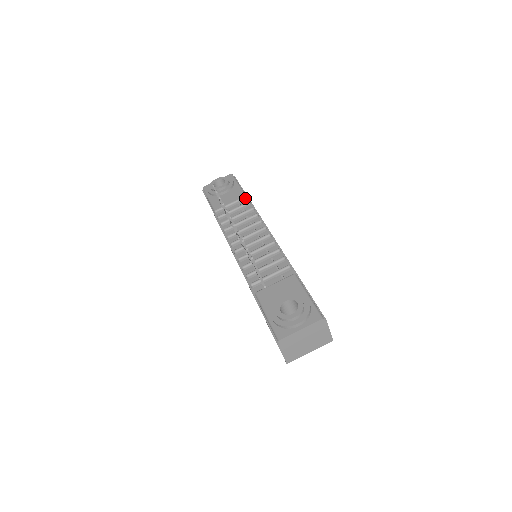
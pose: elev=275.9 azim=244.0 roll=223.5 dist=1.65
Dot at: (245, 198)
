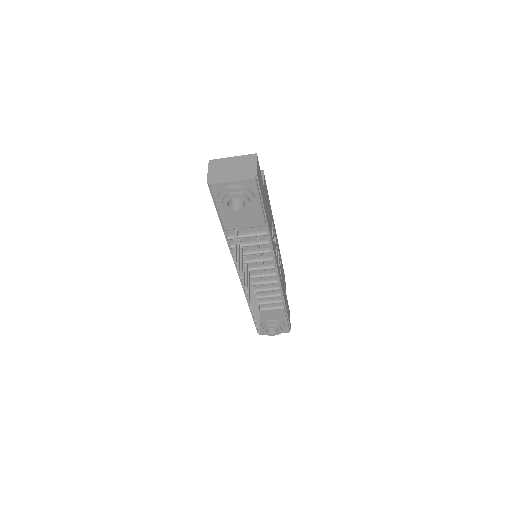
Dot at: (263, 226)
